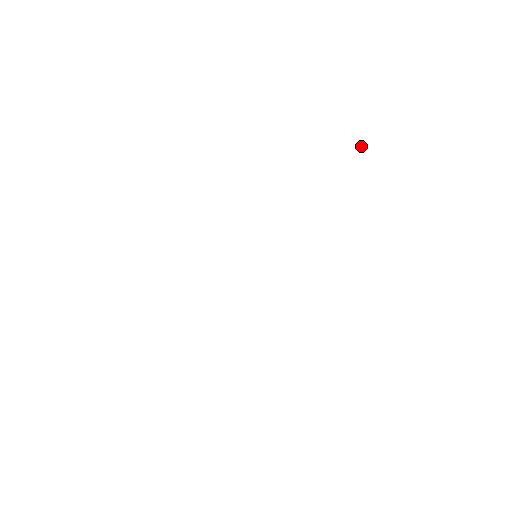
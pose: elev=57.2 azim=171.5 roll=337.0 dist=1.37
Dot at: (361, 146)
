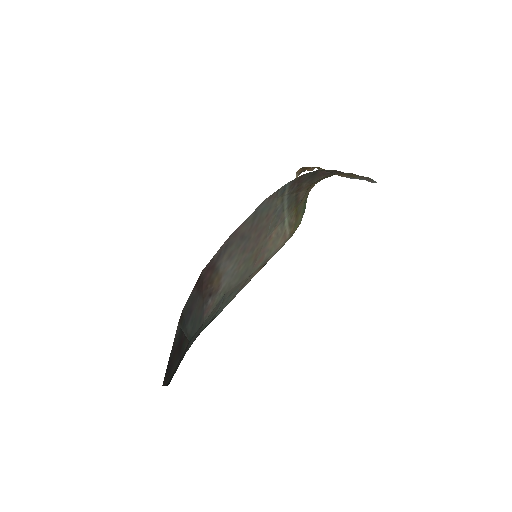
Dot at: occluded
